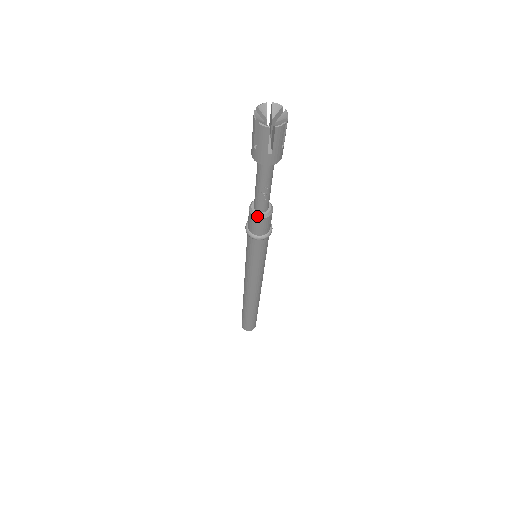
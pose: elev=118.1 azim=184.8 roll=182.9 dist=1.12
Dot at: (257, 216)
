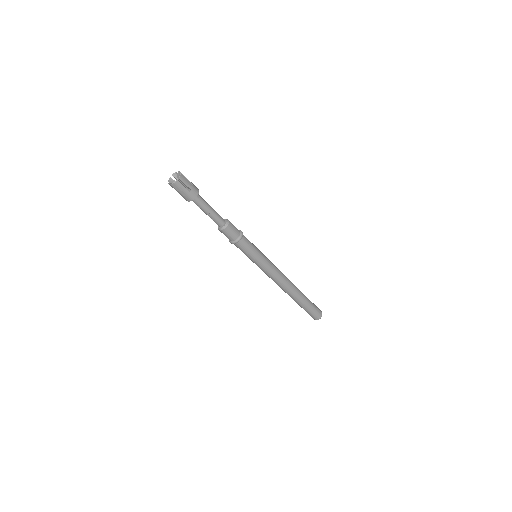
Dot at: (219, 229)
